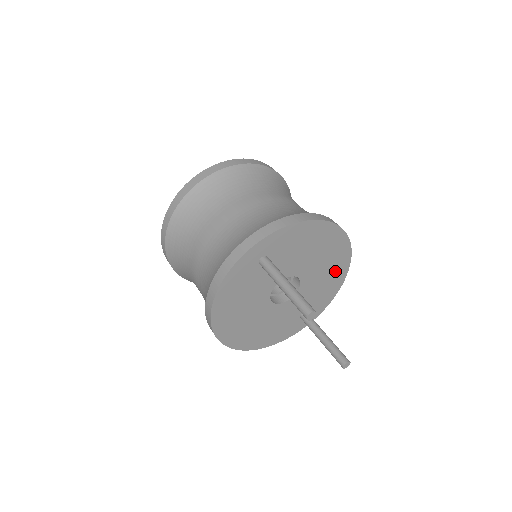
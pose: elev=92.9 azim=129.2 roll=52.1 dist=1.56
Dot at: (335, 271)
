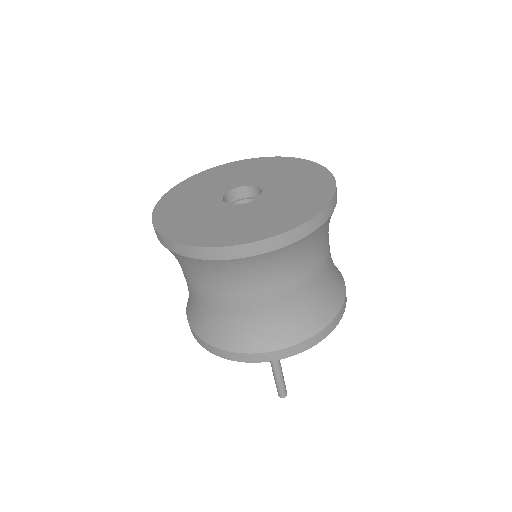
Dot at: occluded
